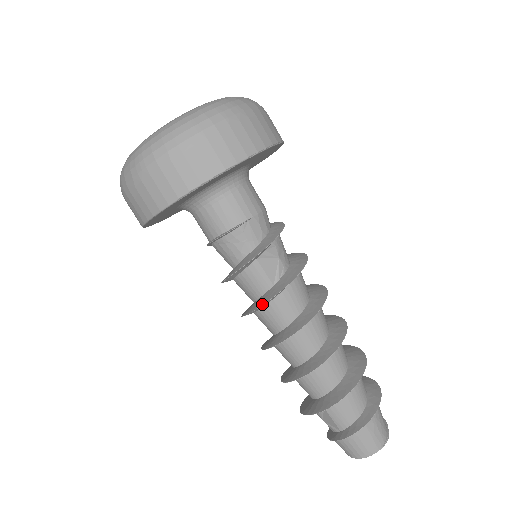
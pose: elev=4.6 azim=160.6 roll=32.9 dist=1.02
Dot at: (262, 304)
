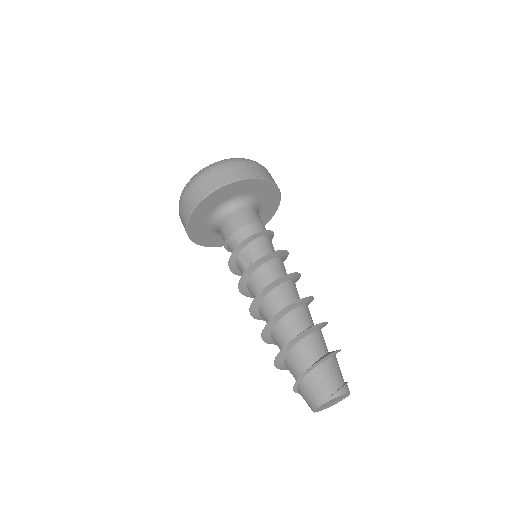
Dot at: (238, 286)
